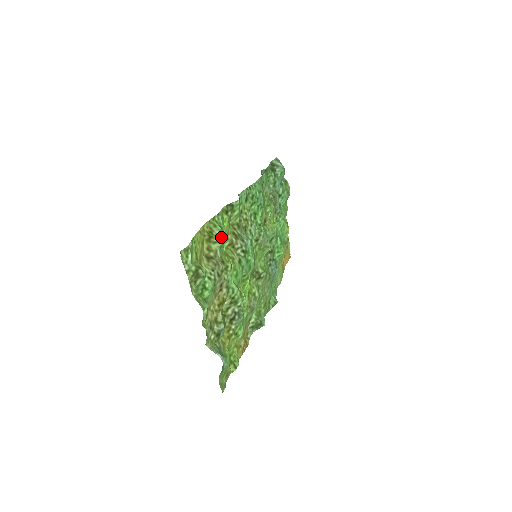
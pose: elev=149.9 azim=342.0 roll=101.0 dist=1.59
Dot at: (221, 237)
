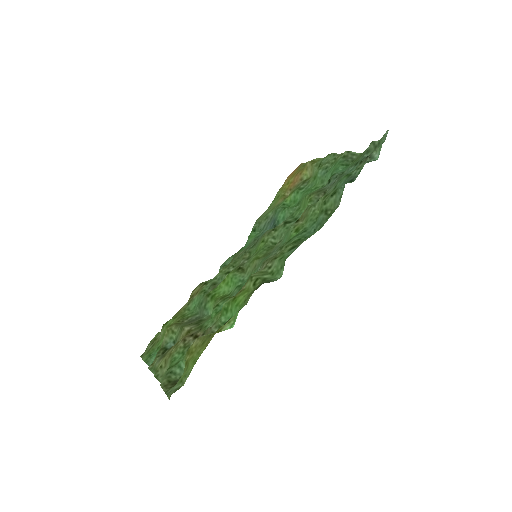
Dot at: (227, 329)
